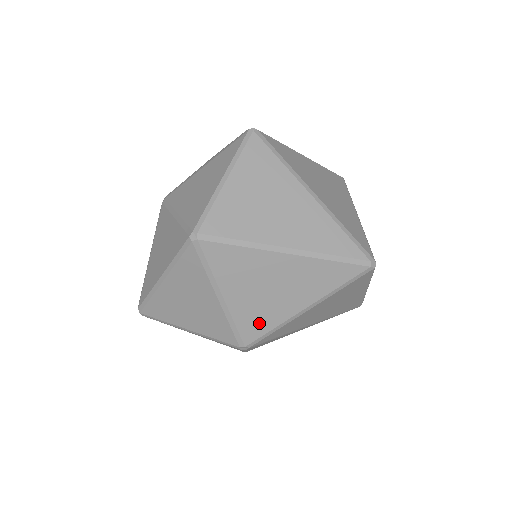
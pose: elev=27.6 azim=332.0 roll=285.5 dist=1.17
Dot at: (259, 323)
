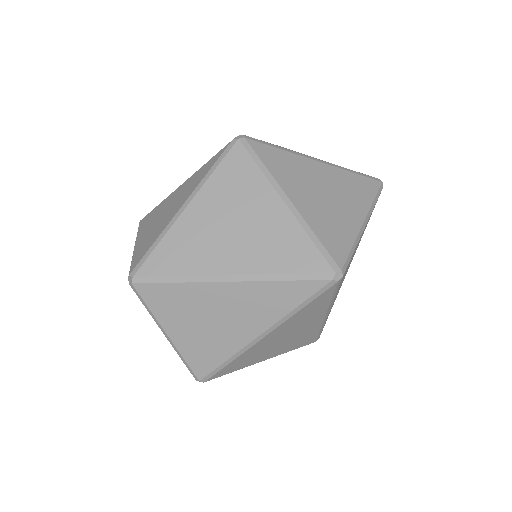
Dot at: (306, 339)
